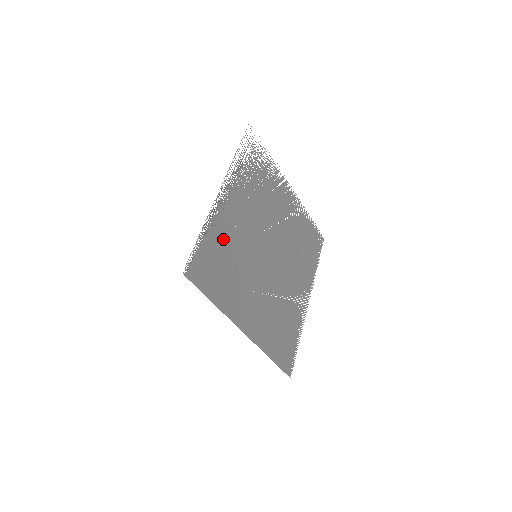
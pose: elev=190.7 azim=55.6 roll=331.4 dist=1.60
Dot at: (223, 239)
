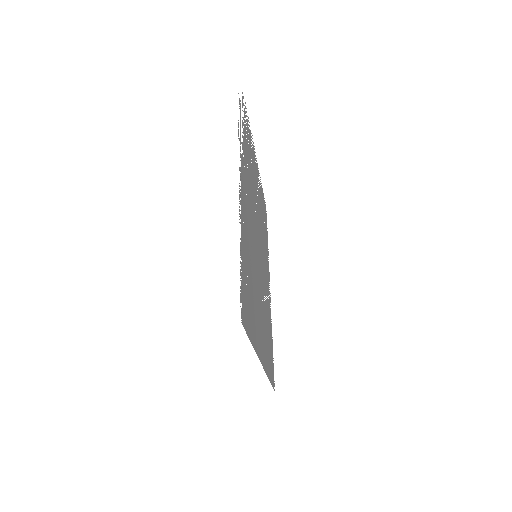
Dot at: (246, 246)
